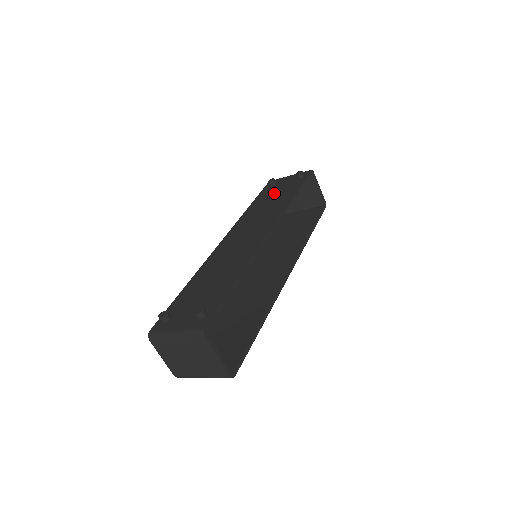
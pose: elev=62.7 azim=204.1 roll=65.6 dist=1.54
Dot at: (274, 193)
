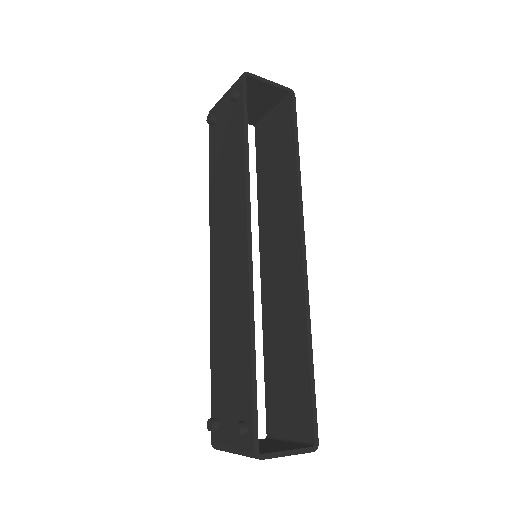
Dot at: (223, 145)
